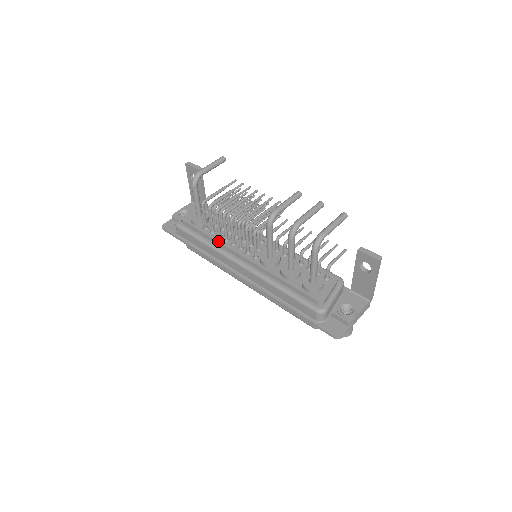
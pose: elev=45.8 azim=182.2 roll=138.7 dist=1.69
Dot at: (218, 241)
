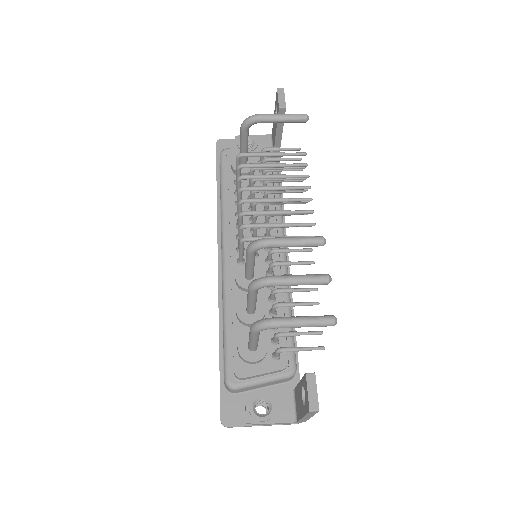
Dot at: (230, 208)
